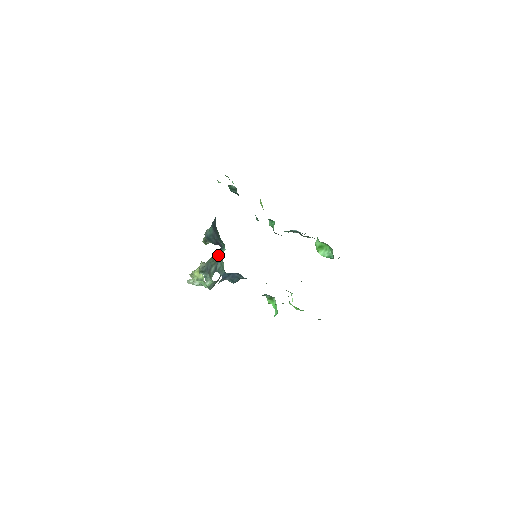
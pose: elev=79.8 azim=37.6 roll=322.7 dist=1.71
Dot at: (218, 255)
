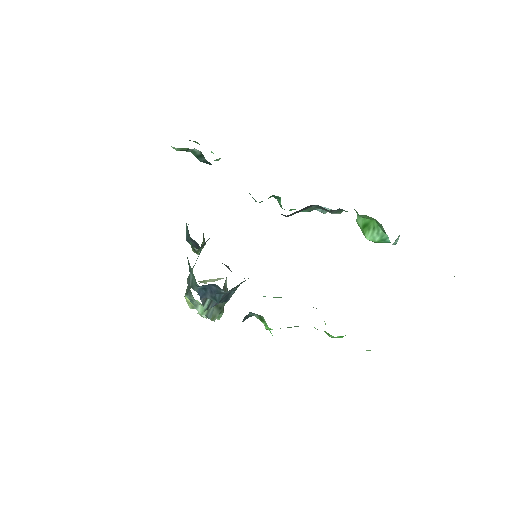
Dot at: occluded
